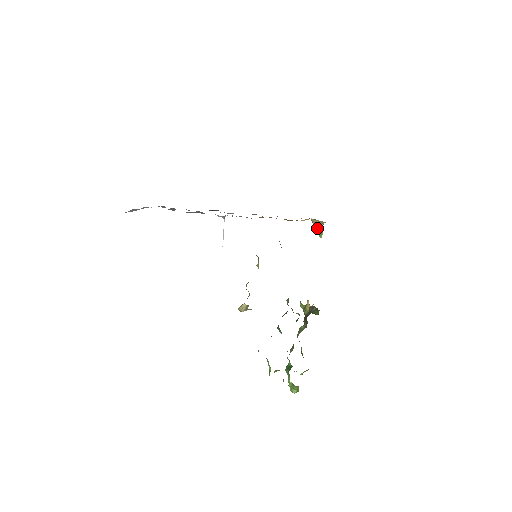
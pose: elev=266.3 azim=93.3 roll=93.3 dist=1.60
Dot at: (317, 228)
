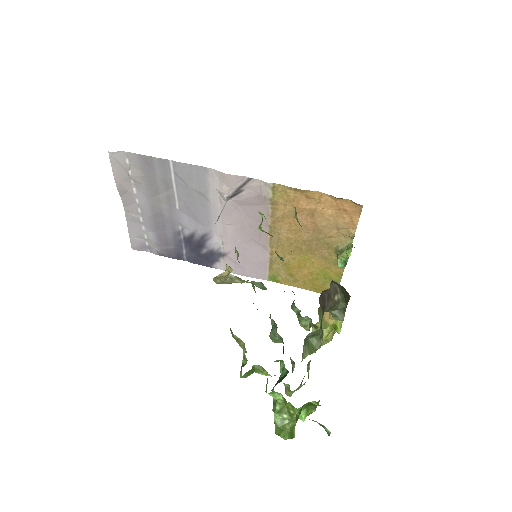
Dot at: (344, 253)
